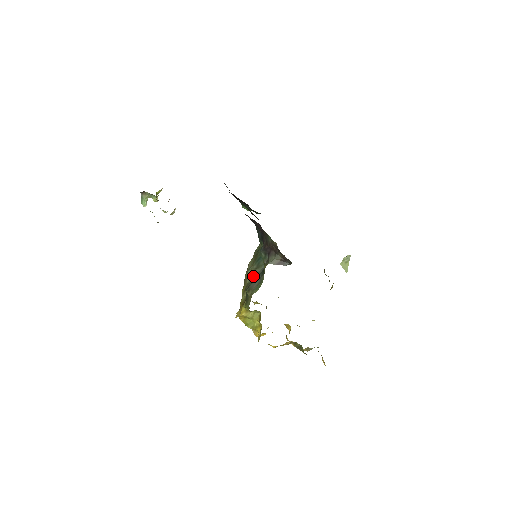
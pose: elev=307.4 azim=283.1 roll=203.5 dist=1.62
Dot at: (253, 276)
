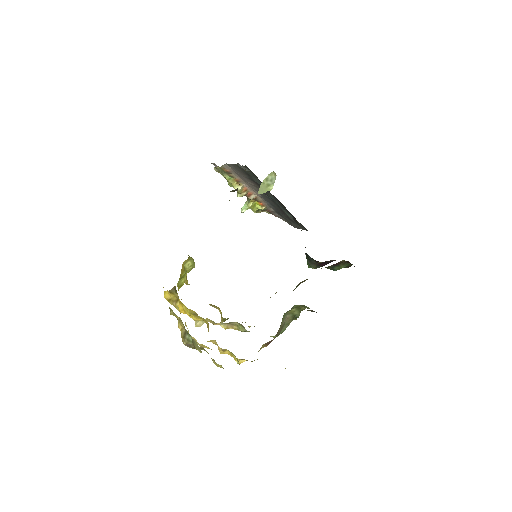
Dot at: occluded
